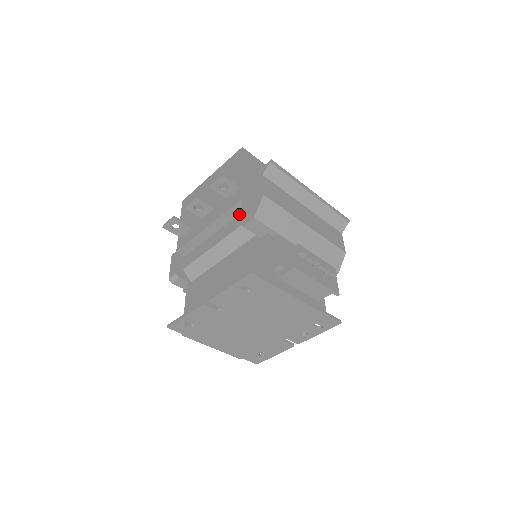
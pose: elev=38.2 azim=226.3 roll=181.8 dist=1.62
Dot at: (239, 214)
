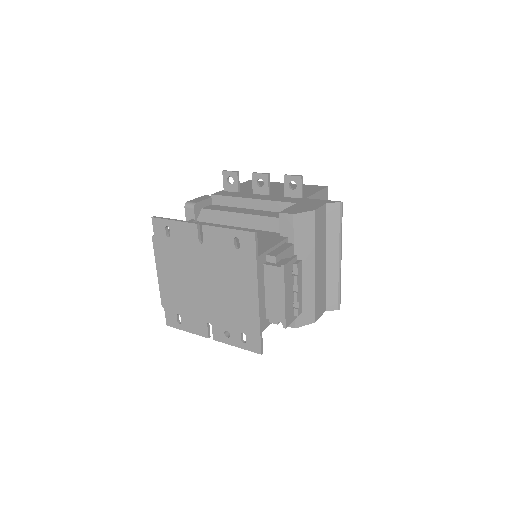
Dot at: occluded
